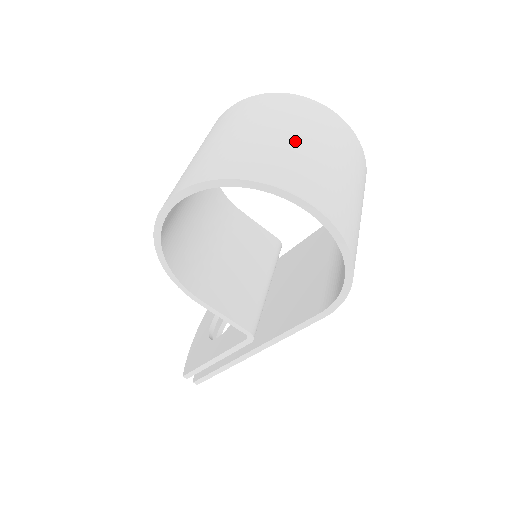
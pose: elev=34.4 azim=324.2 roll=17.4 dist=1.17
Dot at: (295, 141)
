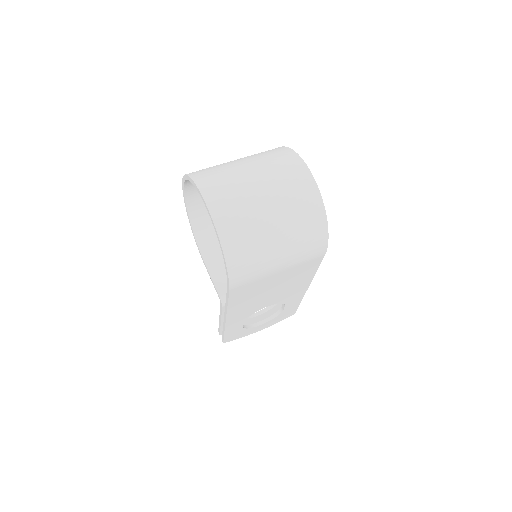
Dot at: (243, 168)
